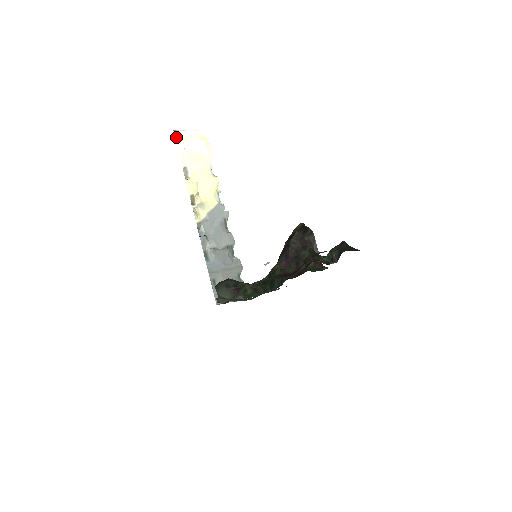
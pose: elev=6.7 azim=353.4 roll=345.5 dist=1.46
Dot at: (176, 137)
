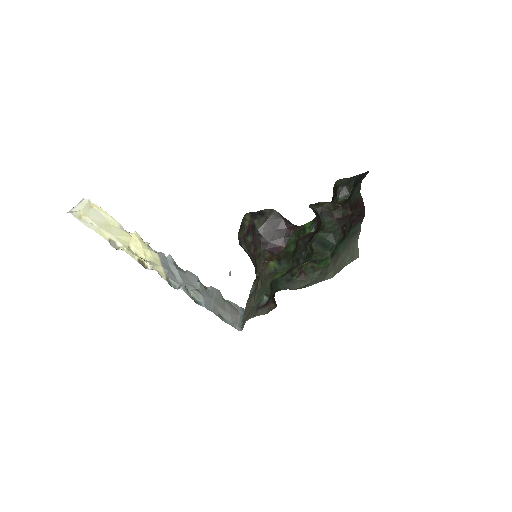
Dot at: (76, 217)
